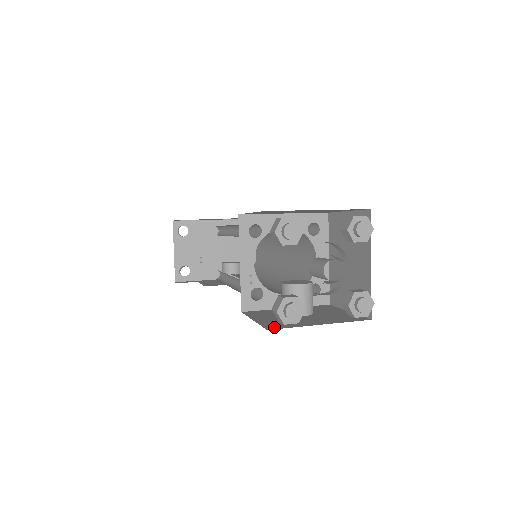
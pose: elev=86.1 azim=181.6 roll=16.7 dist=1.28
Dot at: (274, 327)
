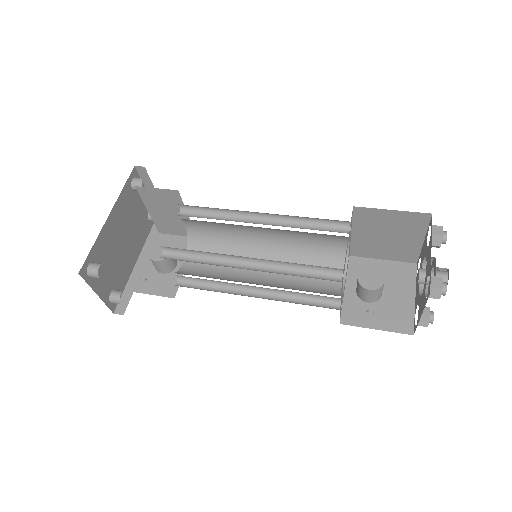
Dot at: (408, 328)
